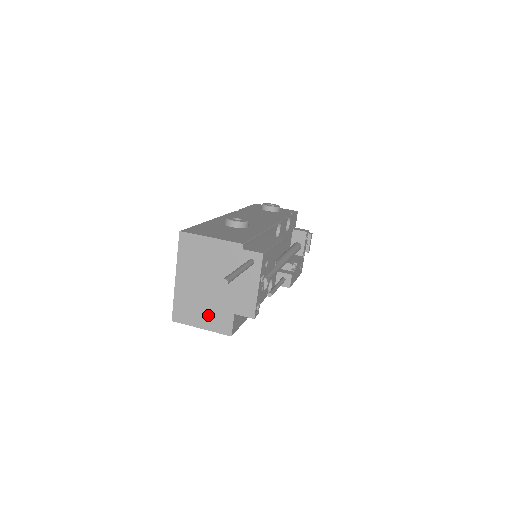
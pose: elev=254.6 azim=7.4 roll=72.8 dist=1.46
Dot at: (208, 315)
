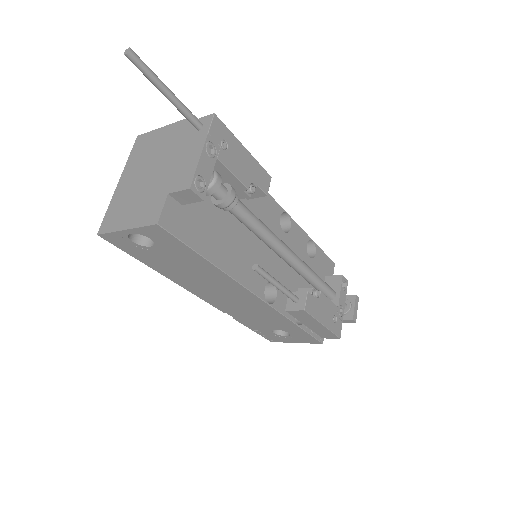
Dot at: (138, 209)
